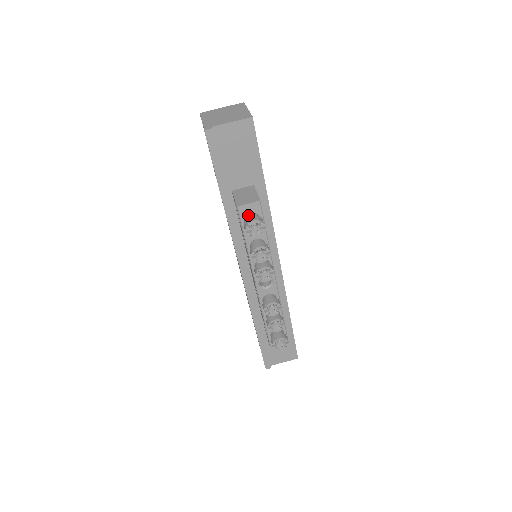
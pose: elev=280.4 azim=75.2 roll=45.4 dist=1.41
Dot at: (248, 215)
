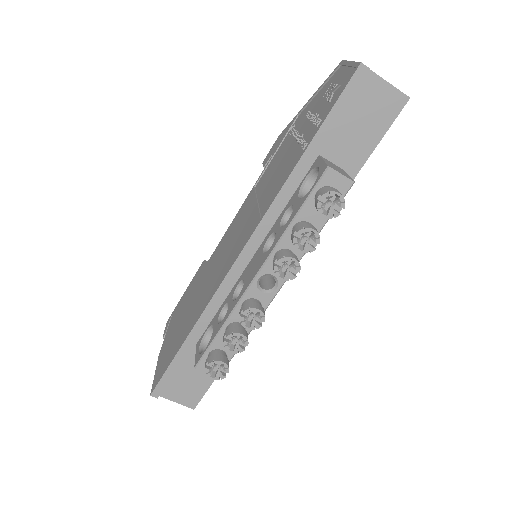
Dot at: (329, 187)
